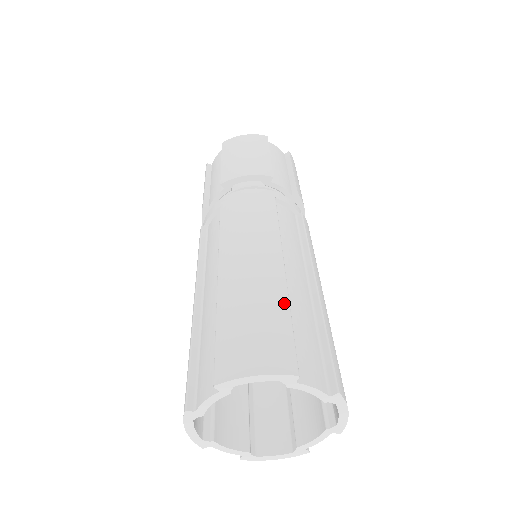
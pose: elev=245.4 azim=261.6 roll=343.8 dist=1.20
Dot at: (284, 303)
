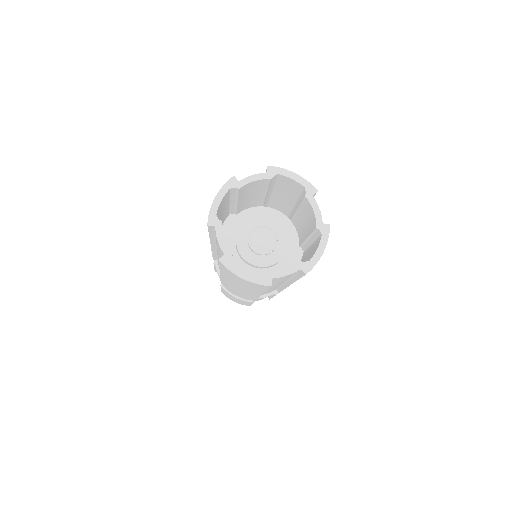
Dot at: occluded
